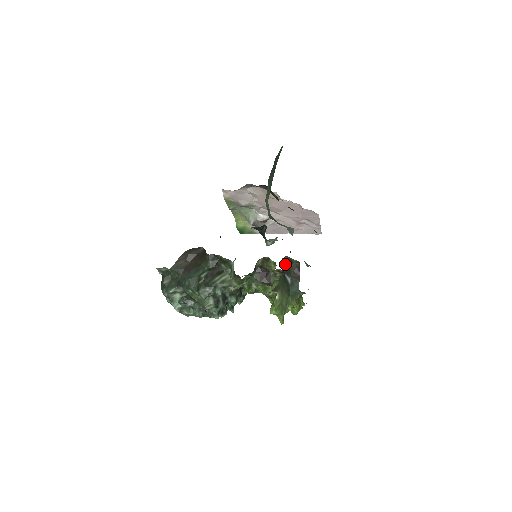
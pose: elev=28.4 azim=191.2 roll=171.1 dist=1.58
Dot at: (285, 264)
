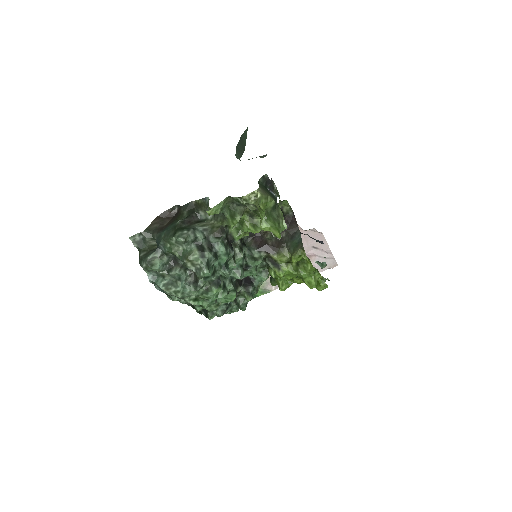
Dot at: occluded
